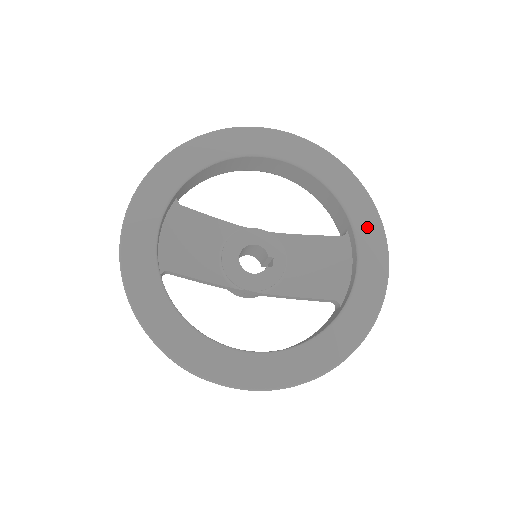
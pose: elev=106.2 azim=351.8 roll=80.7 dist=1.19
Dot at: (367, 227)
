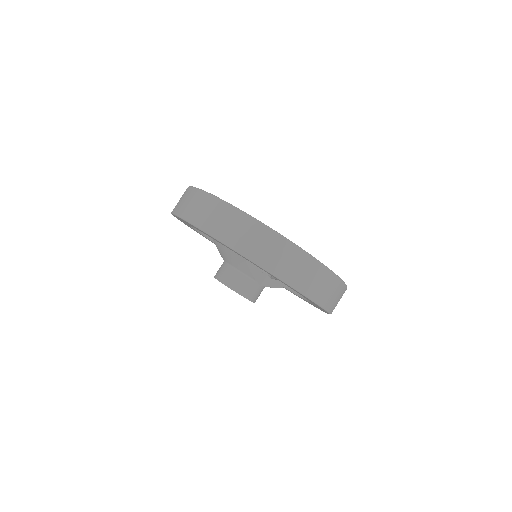
Dot at: occluded
